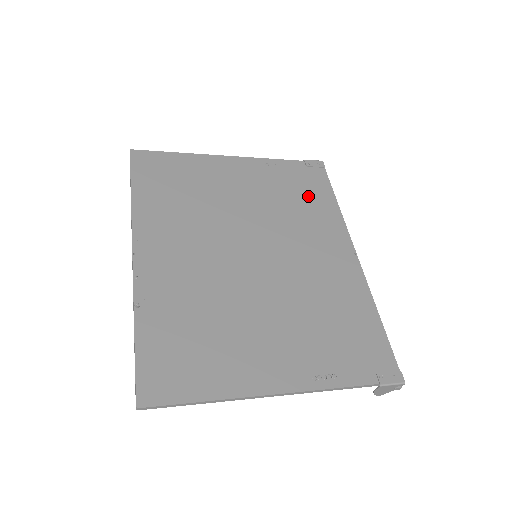
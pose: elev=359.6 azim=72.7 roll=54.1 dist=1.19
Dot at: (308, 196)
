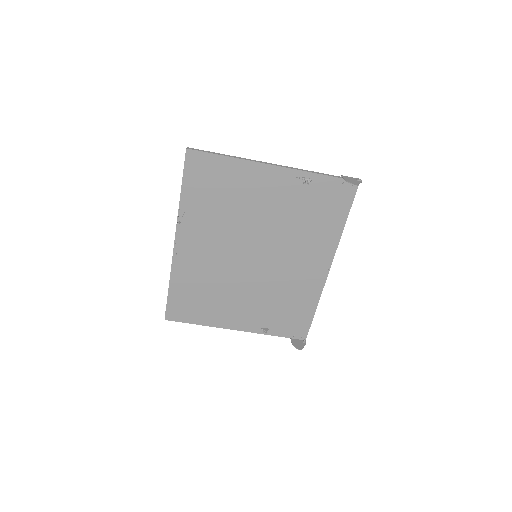
Dot at: (293, 307)
